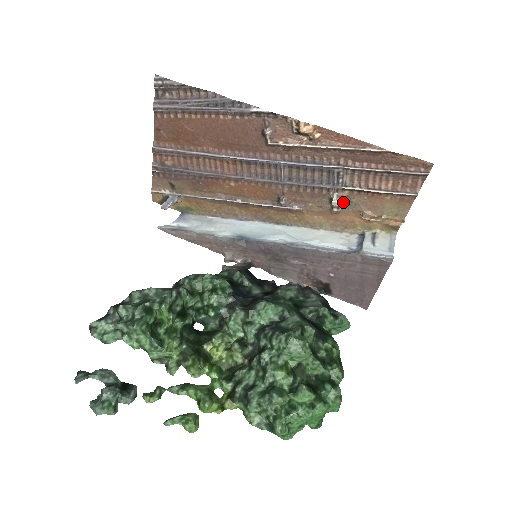
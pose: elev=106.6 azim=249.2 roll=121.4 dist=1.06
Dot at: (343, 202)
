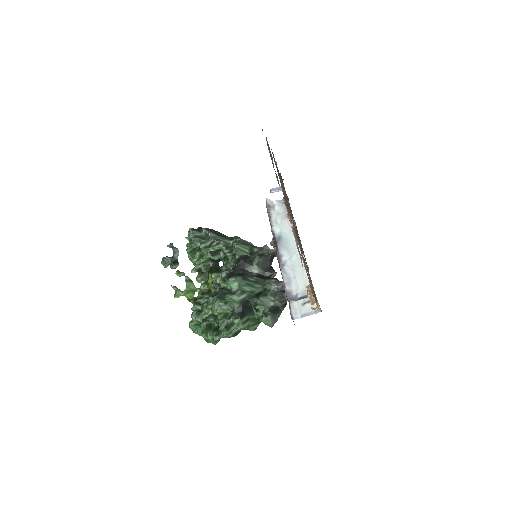
Dot at: occluded
